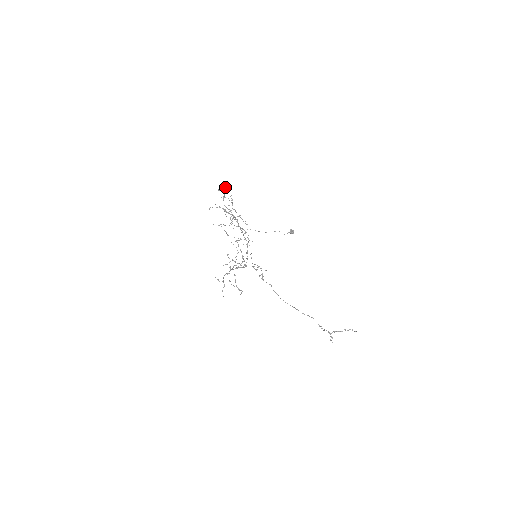
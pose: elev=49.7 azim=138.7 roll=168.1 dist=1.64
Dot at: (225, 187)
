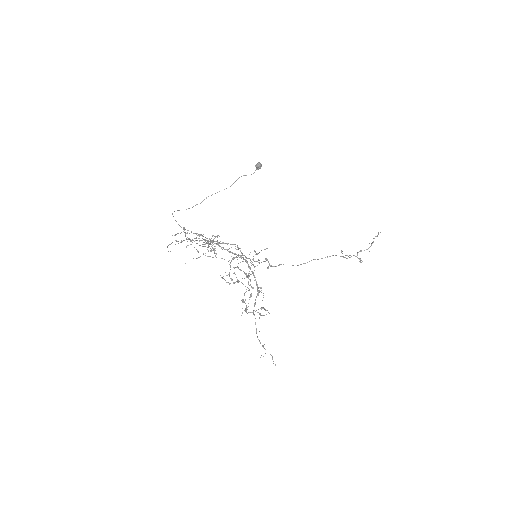
Dot at: (184, 228)
